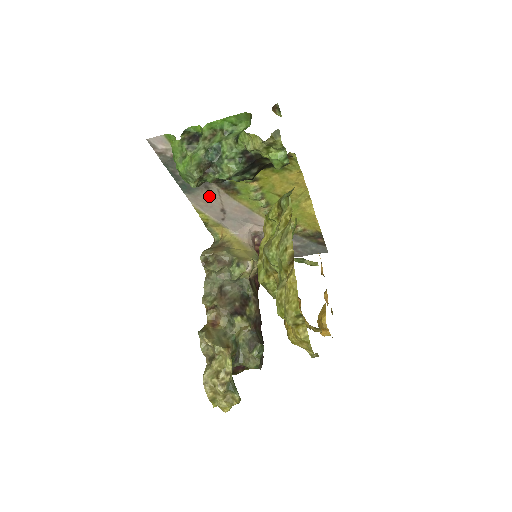
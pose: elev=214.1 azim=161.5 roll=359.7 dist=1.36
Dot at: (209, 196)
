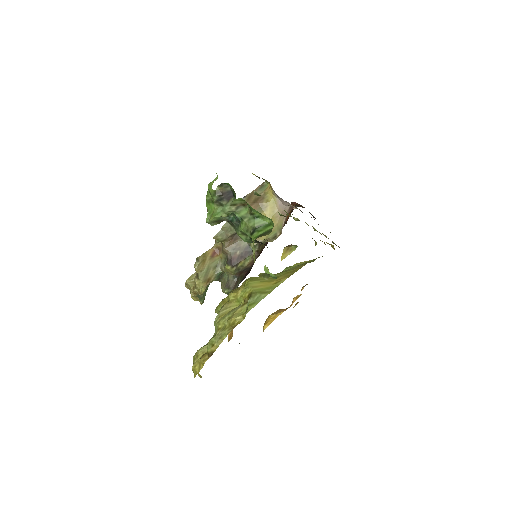
Dot at: occluded
